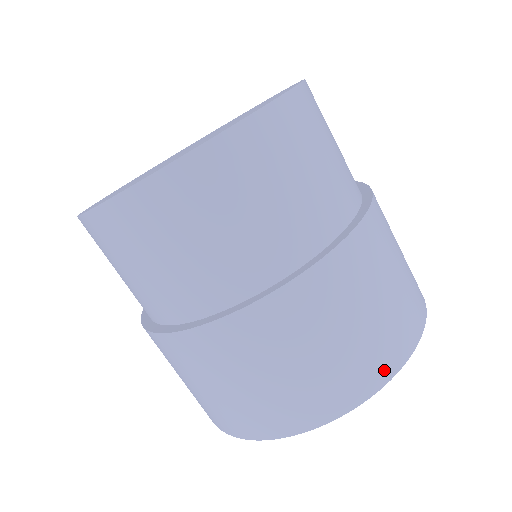
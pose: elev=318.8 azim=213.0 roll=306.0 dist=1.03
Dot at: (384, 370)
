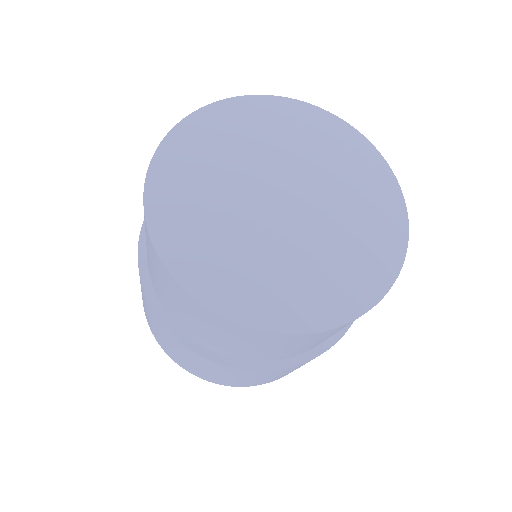
Dot at: occluded
